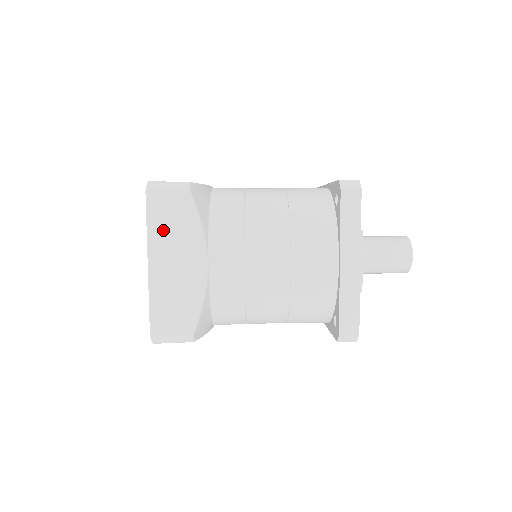
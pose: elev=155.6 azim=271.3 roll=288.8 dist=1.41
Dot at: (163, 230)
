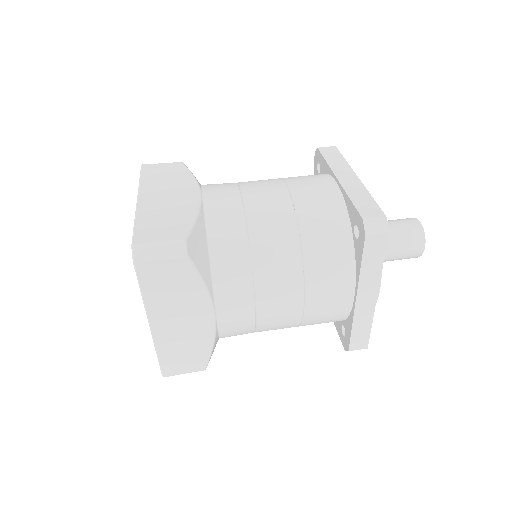
Dot at: (161, 295)
